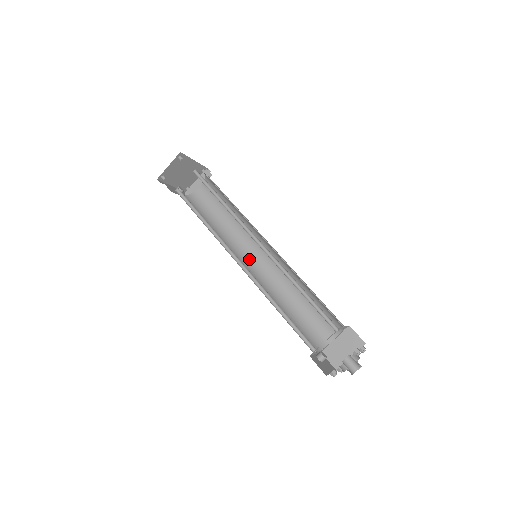
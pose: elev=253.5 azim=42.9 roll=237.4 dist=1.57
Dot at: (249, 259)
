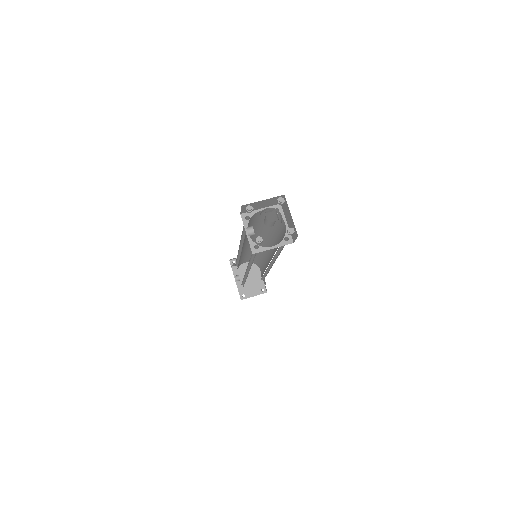
Dot at: occluded
